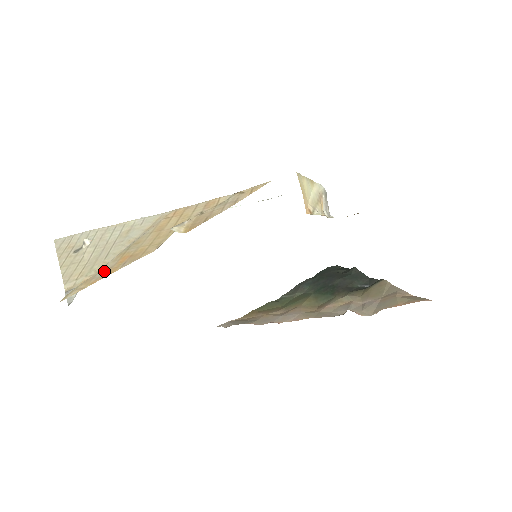
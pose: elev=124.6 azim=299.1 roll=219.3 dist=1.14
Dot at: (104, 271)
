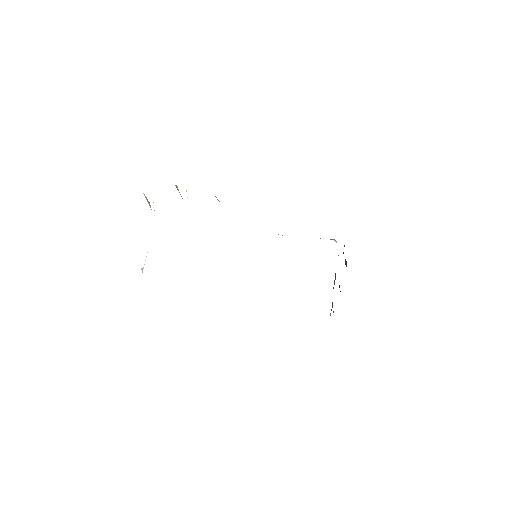
Dot at: occluded
